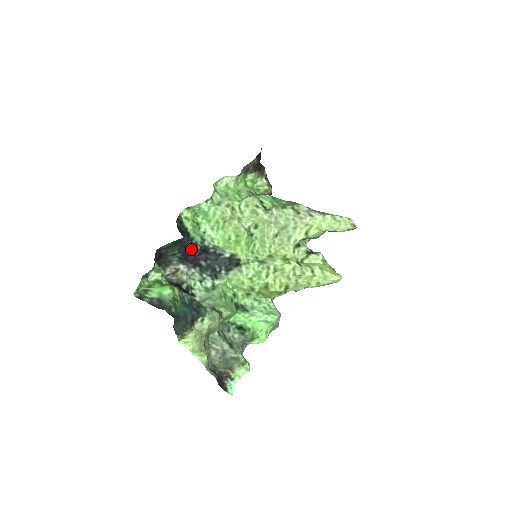
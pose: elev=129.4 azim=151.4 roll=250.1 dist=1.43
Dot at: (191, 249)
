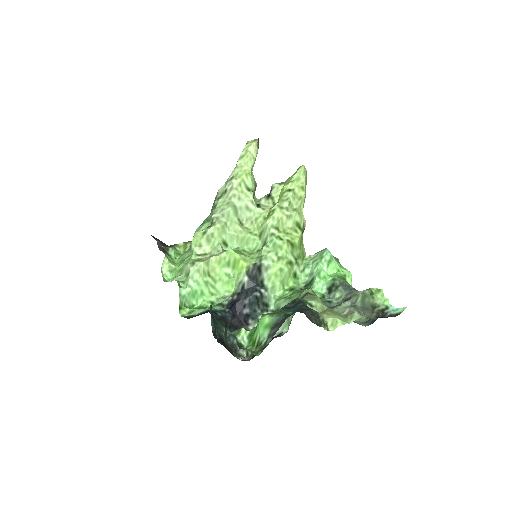
Dot at: (226, 317)
